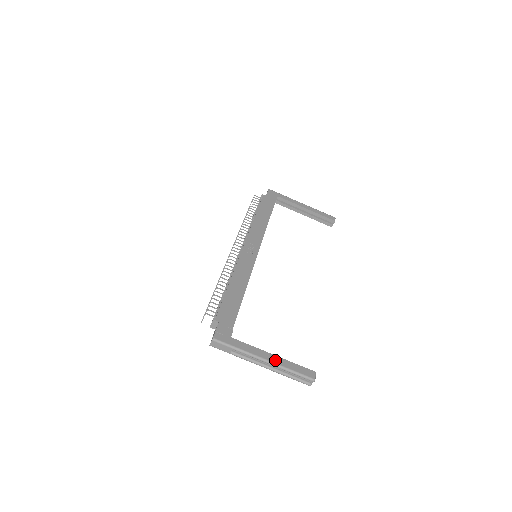
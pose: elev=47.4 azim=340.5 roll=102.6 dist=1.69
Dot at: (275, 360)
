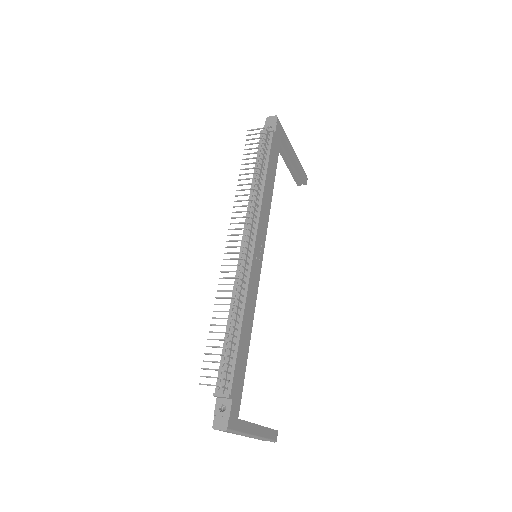
Dot at: (261, 433)
